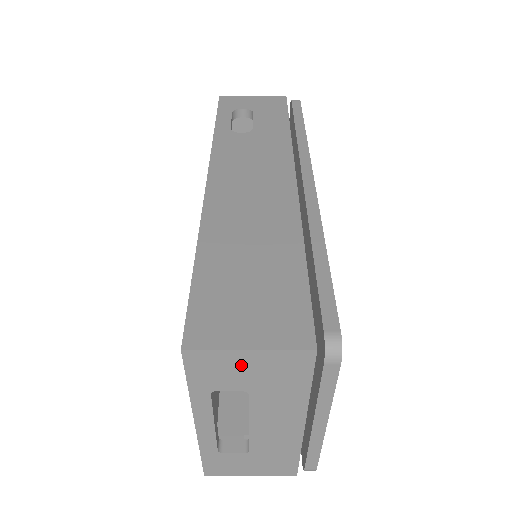
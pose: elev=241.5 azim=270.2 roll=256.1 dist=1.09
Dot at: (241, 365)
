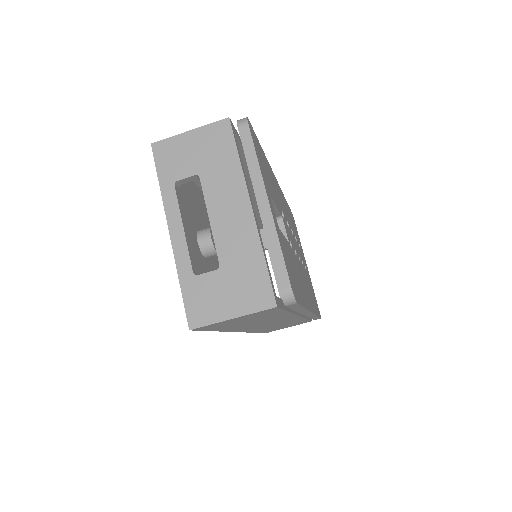
Dot at: (188, 147)
